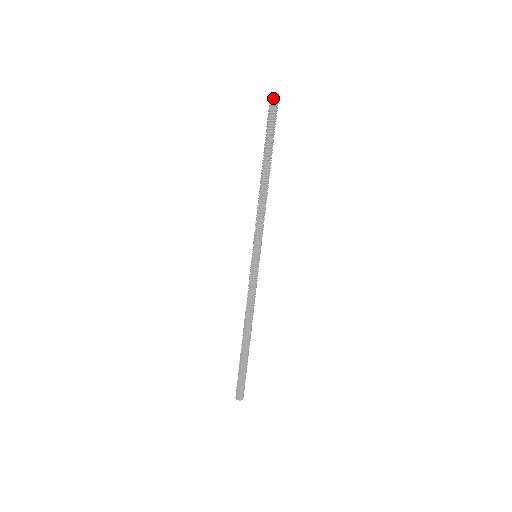
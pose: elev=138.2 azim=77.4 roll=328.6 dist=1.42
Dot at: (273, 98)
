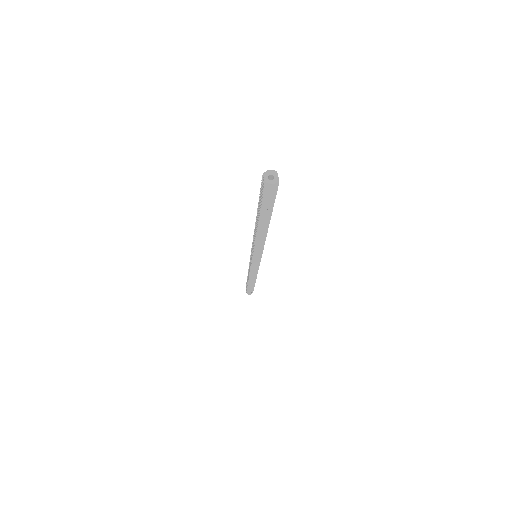
Dot at: (270, 187)
